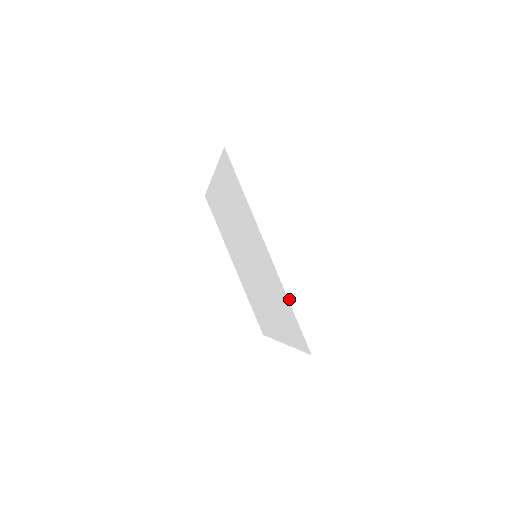
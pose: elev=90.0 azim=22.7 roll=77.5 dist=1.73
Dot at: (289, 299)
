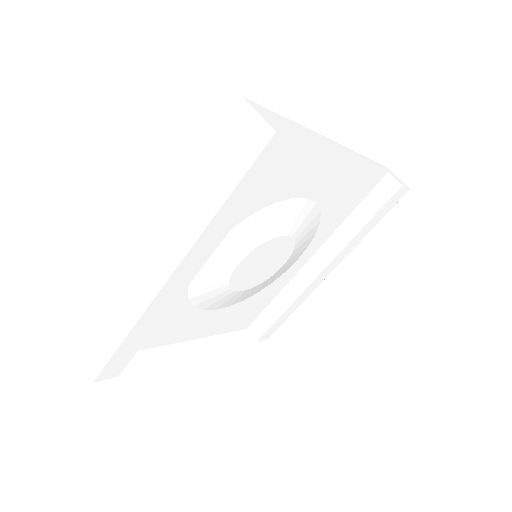
Dot at: (110, 295)
